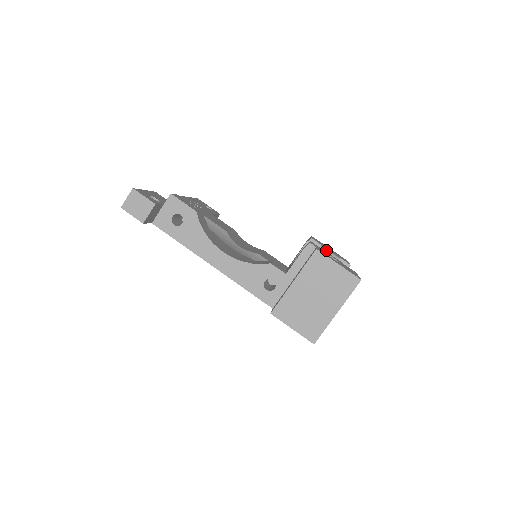
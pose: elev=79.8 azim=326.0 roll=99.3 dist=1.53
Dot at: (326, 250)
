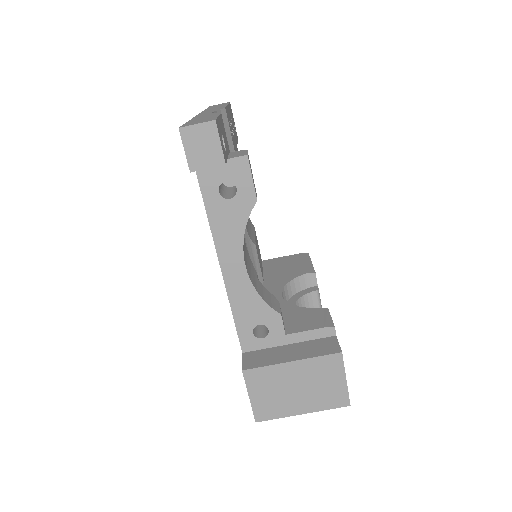
Dot at: (319, 297)
